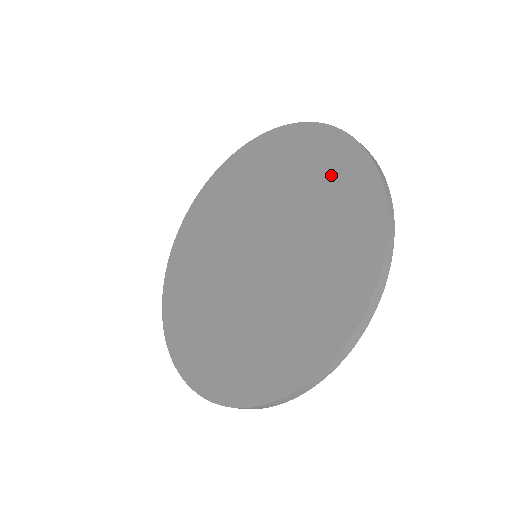
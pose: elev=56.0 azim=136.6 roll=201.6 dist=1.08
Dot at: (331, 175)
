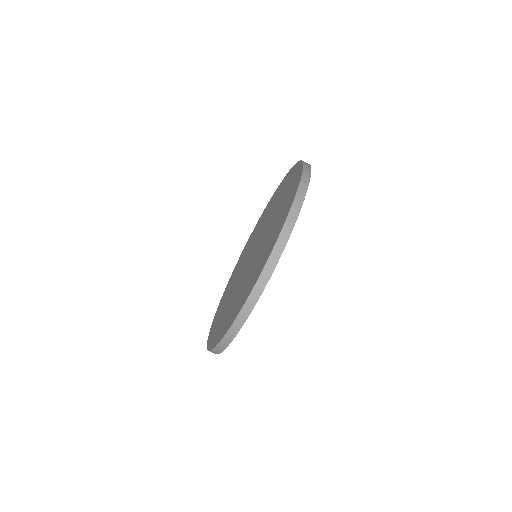
Dot at: (286, 185)
